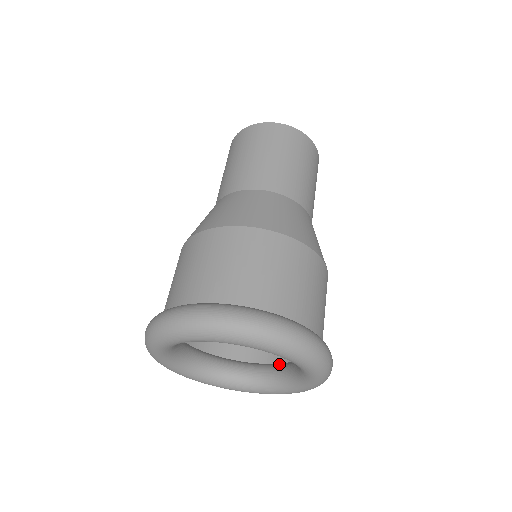
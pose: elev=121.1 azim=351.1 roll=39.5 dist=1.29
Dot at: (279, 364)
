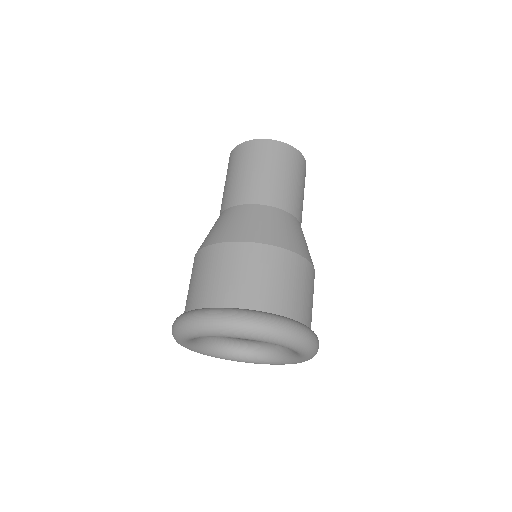
Dot at: (254, 341)
